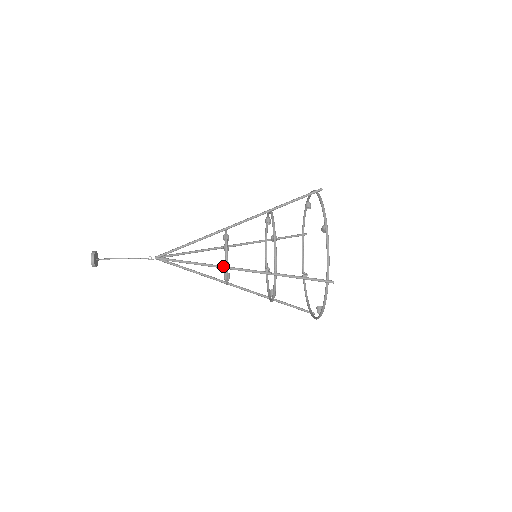
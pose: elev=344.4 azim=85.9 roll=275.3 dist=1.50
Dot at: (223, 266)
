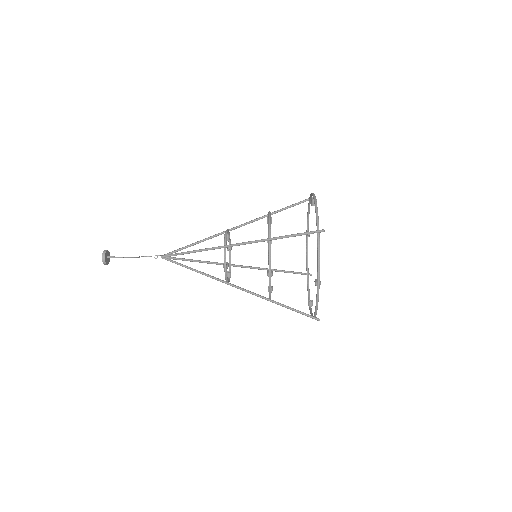
Dot at: occluded
